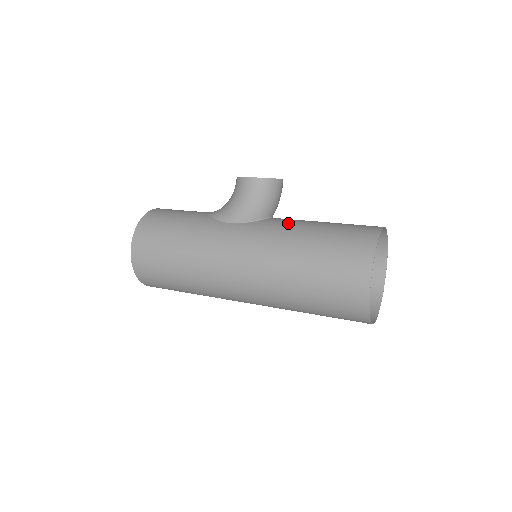
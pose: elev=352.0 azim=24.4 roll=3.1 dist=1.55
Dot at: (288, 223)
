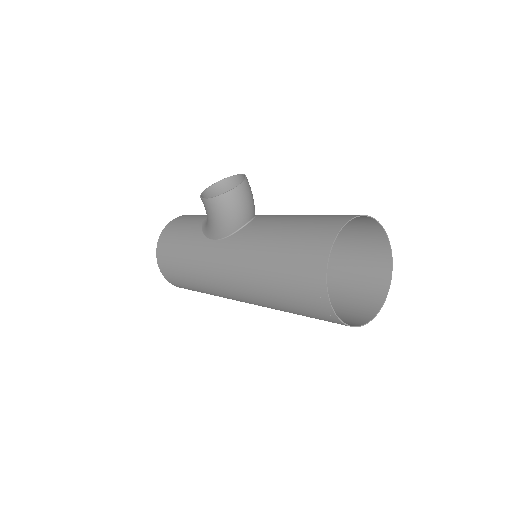
Dot at: (257, 234)
